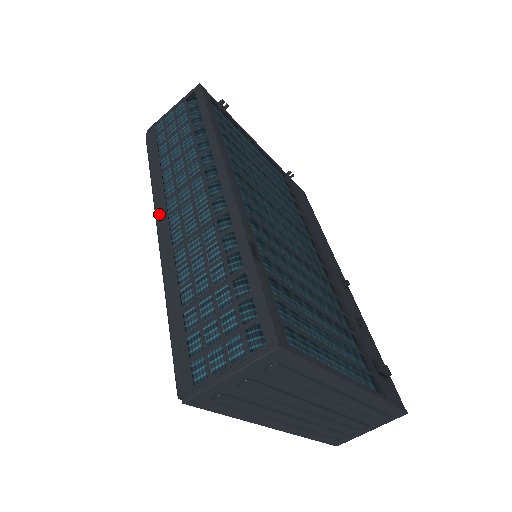
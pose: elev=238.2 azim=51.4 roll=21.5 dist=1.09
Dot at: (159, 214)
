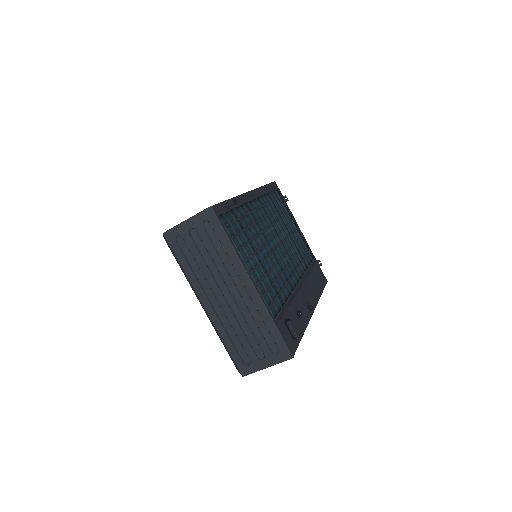
Dot at: occluded
